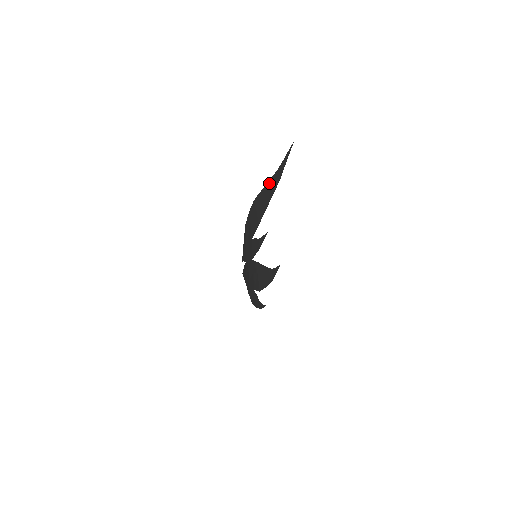
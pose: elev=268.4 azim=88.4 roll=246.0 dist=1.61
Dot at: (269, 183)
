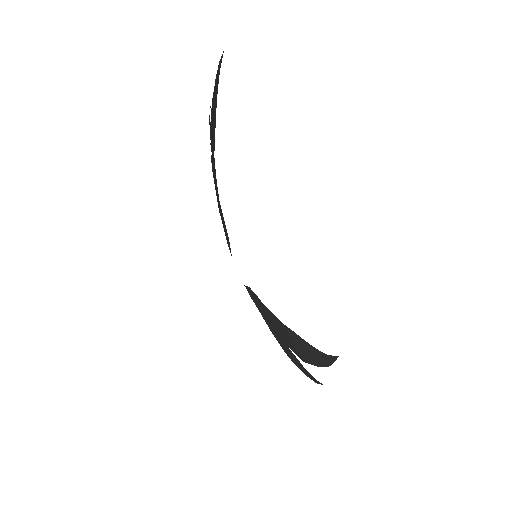
Dot at: (215, 106)
